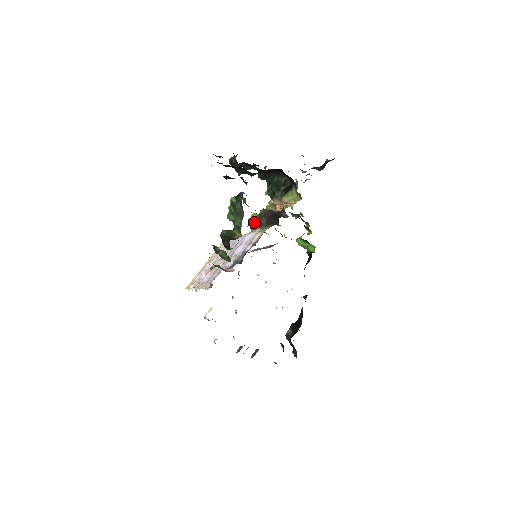
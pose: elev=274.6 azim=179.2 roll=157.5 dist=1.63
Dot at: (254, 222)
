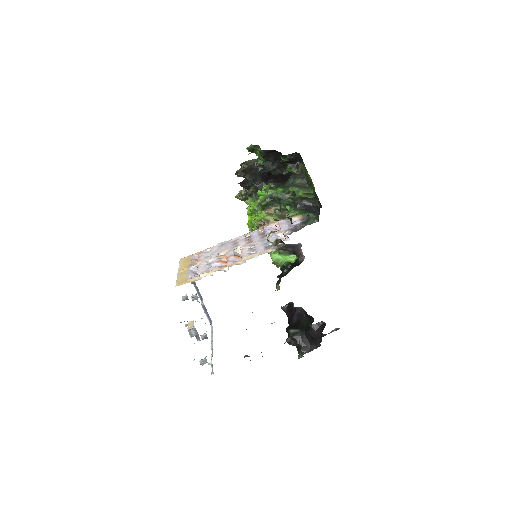
Dot at: occluded
